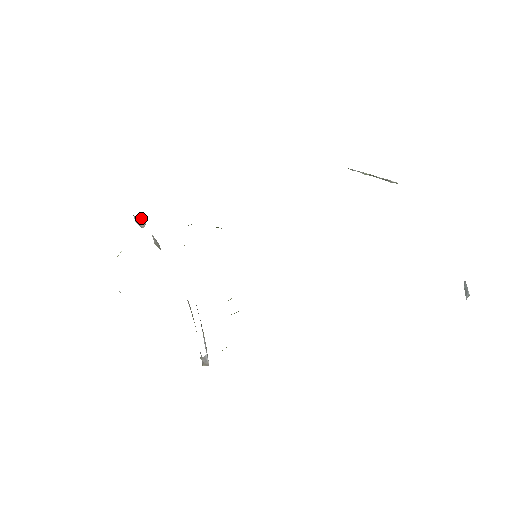
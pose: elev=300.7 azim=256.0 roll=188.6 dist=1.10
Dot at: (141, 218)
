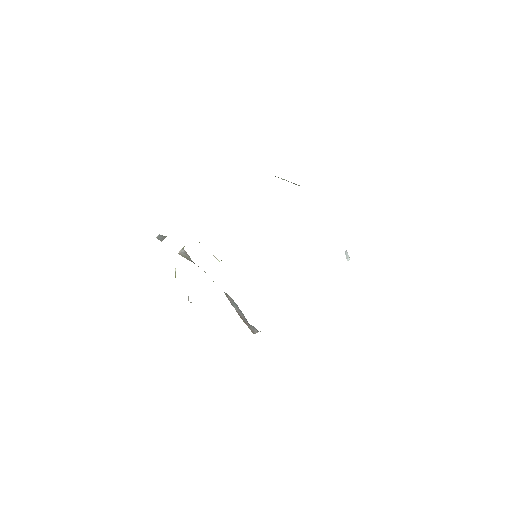
Dot at: (166, 236)
